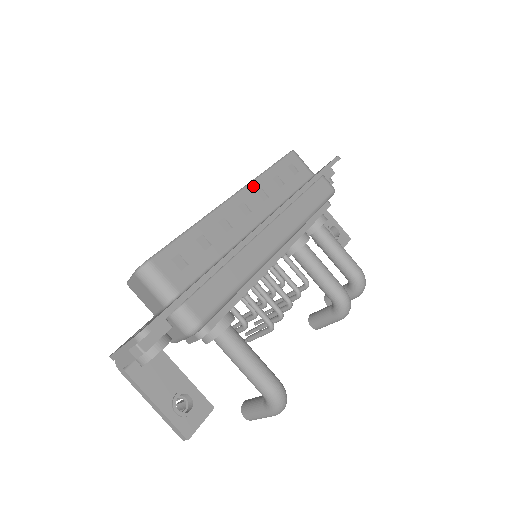
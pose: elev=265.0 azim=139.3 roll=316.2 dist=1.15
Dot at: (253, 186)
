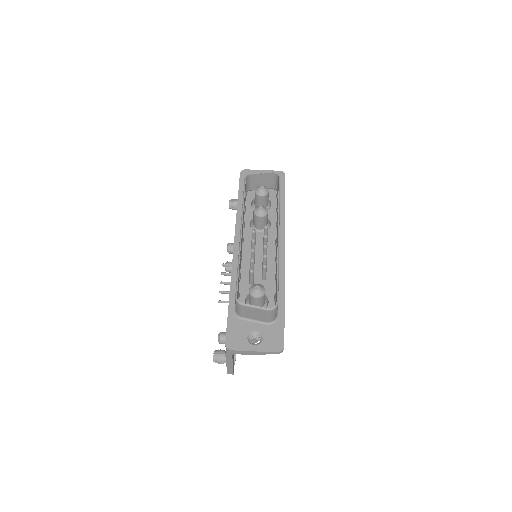
Dot at: (279, 220)
